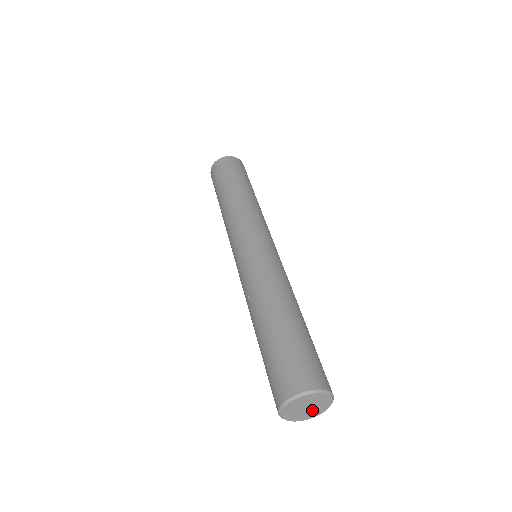
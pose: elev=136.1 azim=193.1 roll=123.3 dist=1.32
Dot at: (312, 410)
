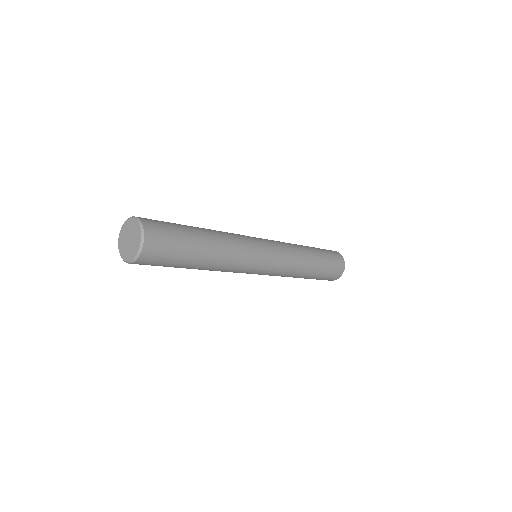
Dot at: (134, 239)
